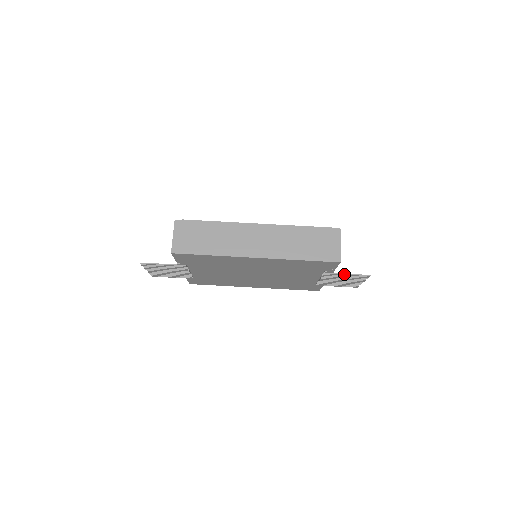
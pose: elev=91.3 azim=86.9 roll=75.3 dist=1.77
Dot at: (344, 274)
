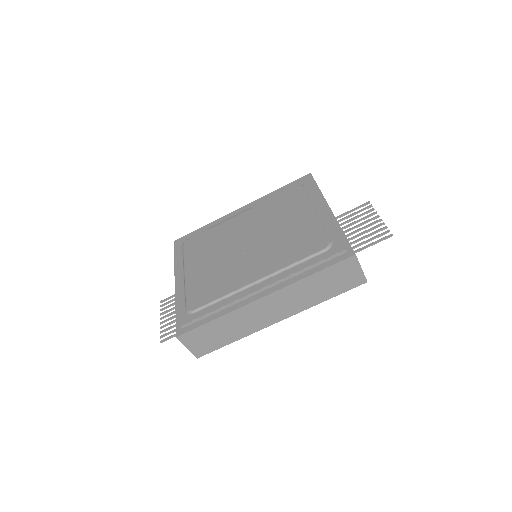
Dot at: occluded
